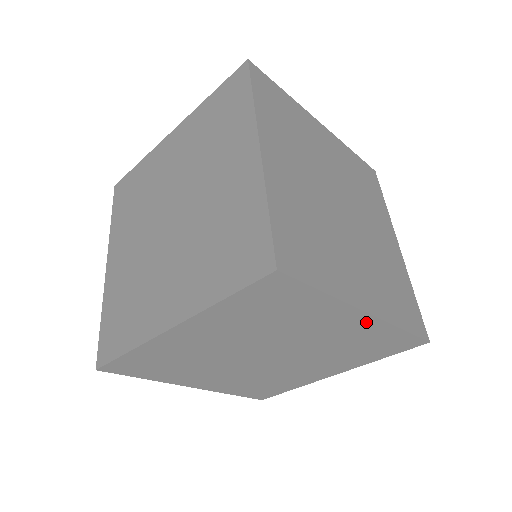
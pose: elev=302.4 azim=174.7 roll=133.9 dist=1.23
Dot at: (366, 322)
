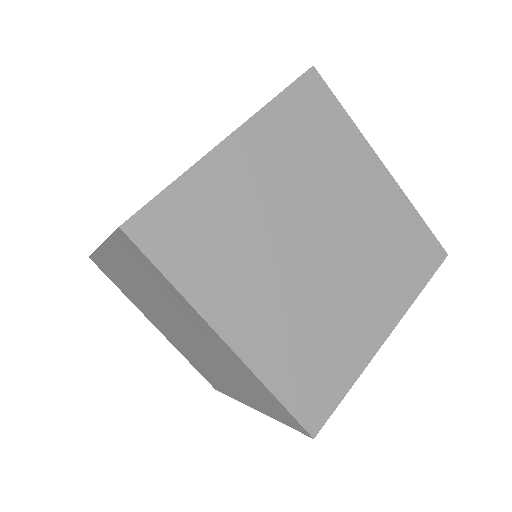
Dot at: (230, 352)
